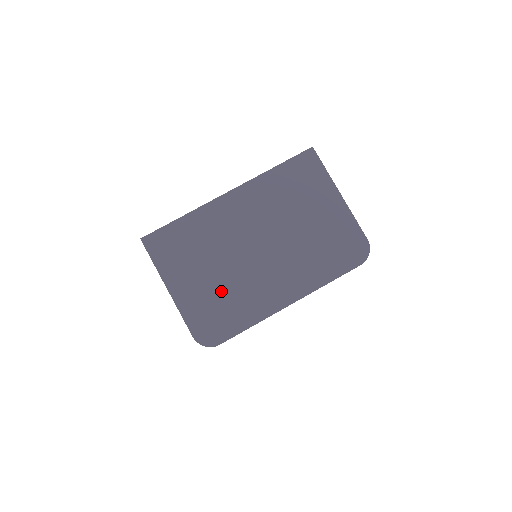
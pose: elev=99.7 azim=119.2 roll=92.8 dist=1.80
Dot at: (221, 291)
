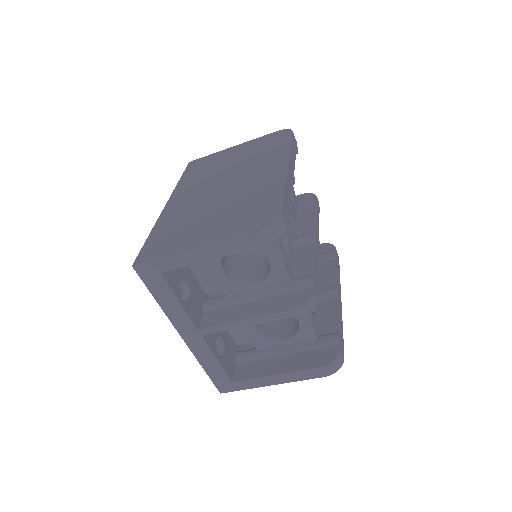
Dot at: (234, 209)
